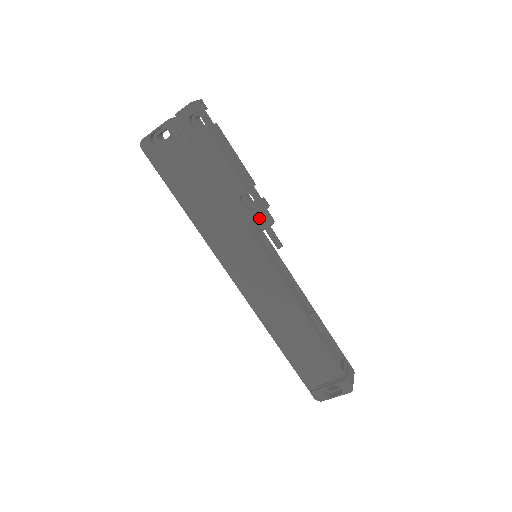
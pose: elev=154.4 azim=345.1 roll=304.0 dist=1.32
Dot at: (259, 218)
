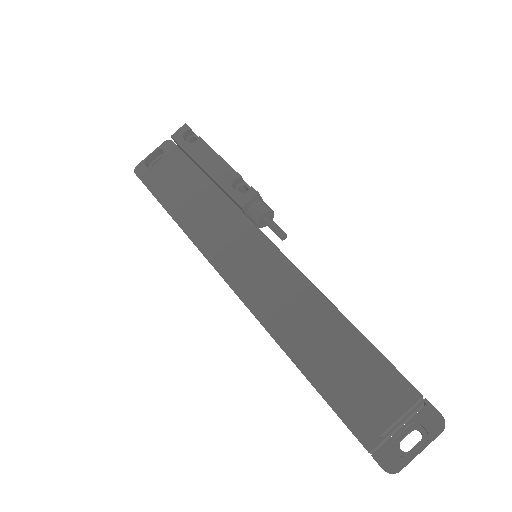
Dot at: (255, 203)
